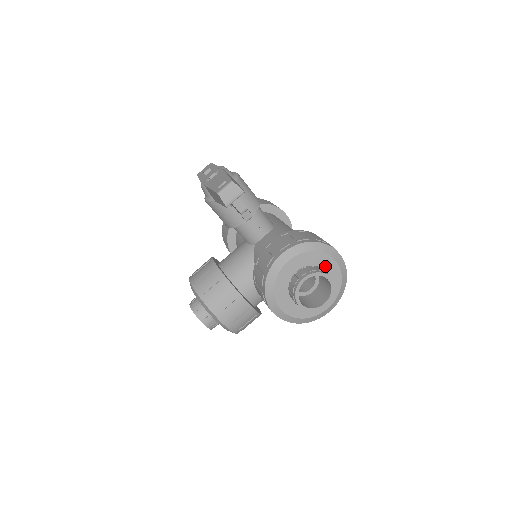
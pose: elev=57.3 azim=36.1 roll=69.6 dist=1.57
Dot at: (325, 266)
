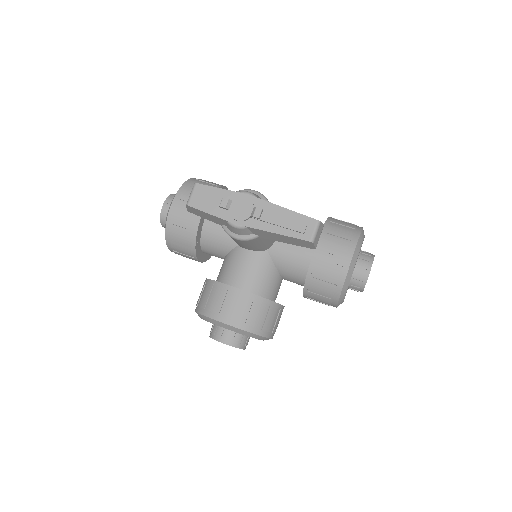
Dot at: occluded
